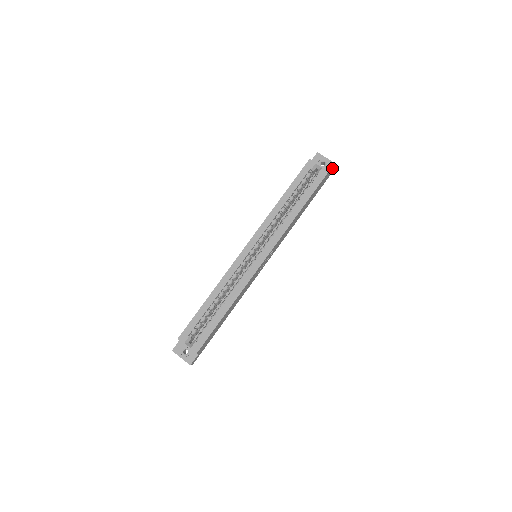
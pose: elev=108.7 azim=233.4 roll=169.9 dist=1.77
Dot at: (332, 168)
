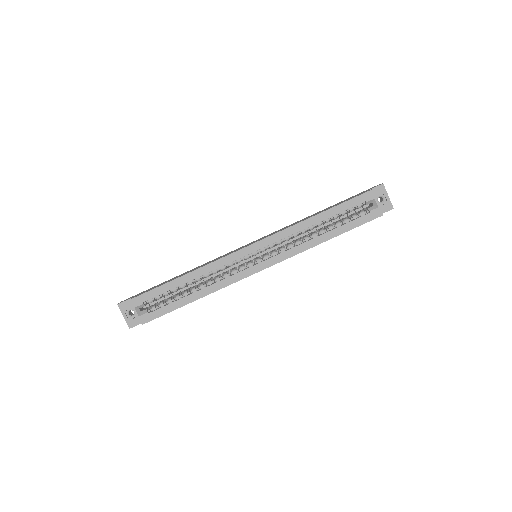
Dot at: (387, 210)
